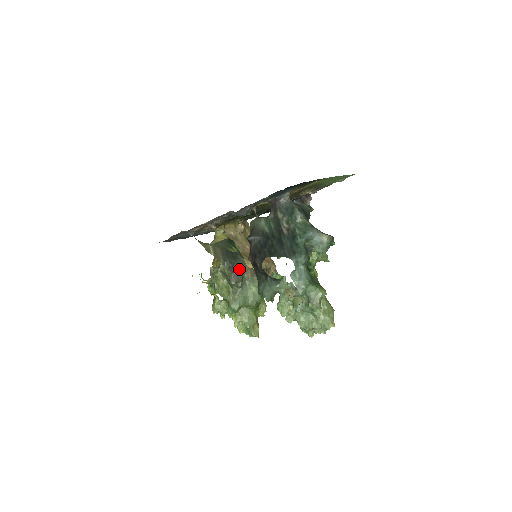
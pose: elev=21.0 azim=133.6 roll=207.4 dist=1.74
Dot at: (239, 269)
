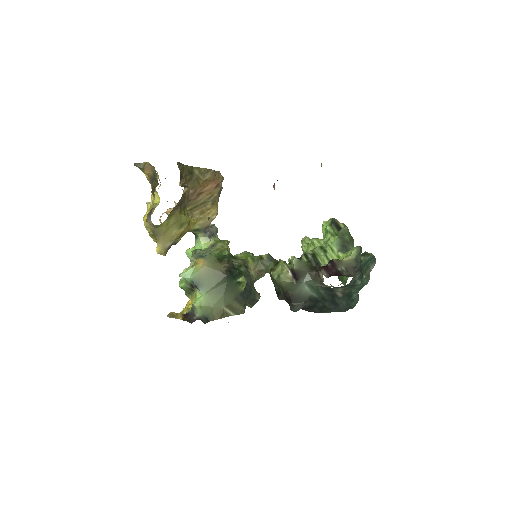
Dot at: (255, 293)
